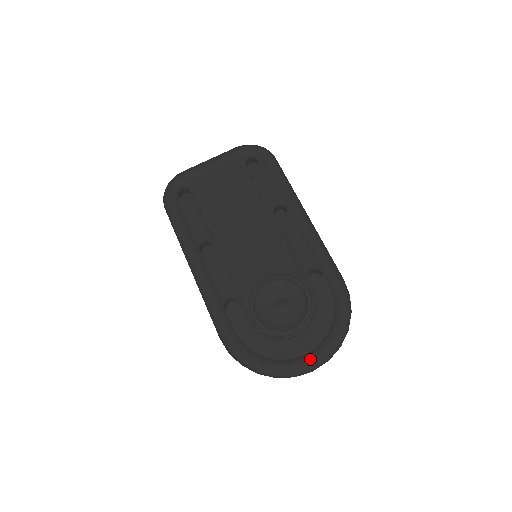
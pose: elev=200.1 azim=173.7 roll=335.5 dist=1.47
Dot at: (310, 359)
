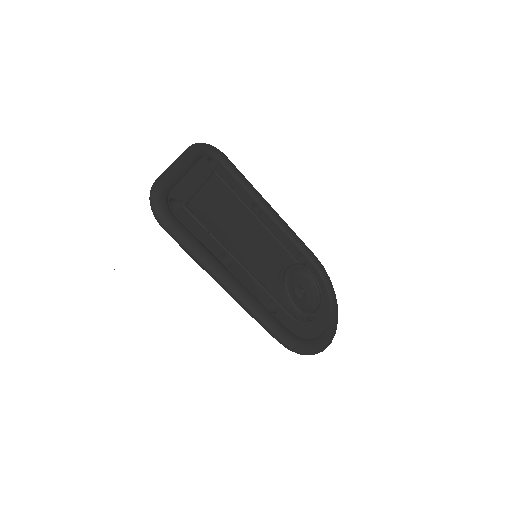
Dot at: (334, 325)
